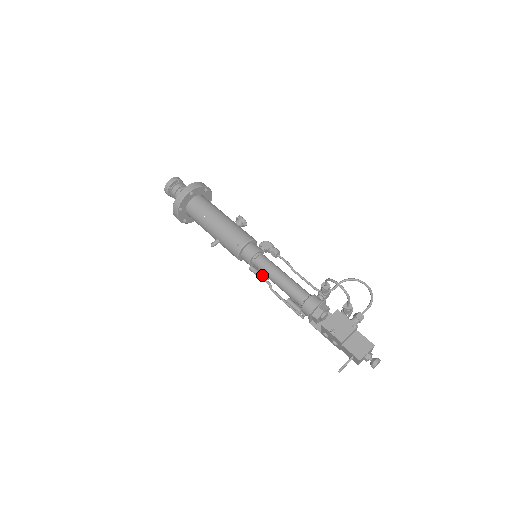
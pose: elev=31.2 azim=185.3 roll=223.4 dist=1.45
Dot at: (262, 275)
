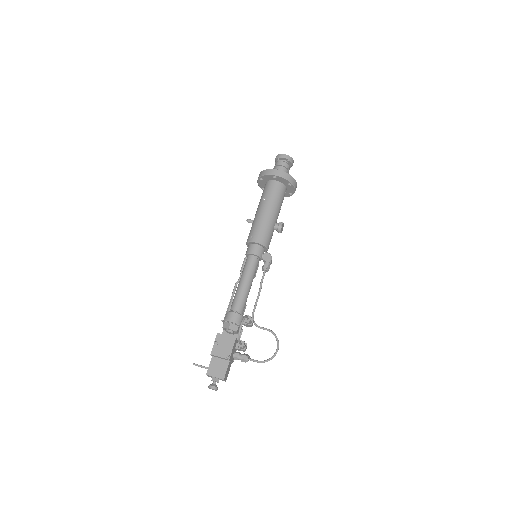
Dot at: occluded
